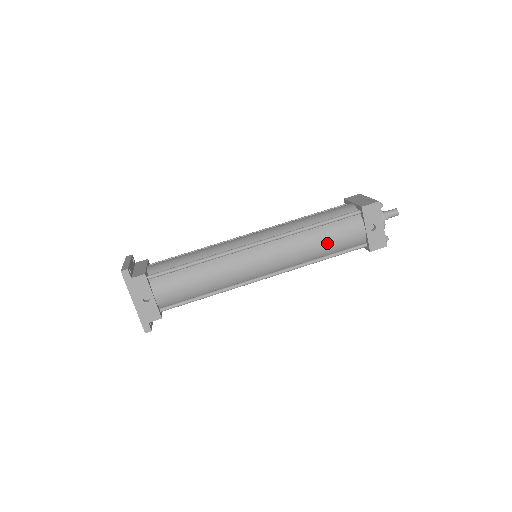
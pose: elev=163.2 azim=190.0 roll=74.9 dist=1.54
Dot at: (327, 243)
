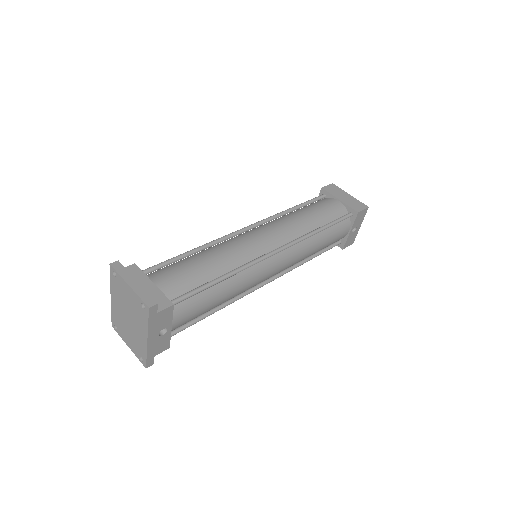
Dot at: (323, 245)
